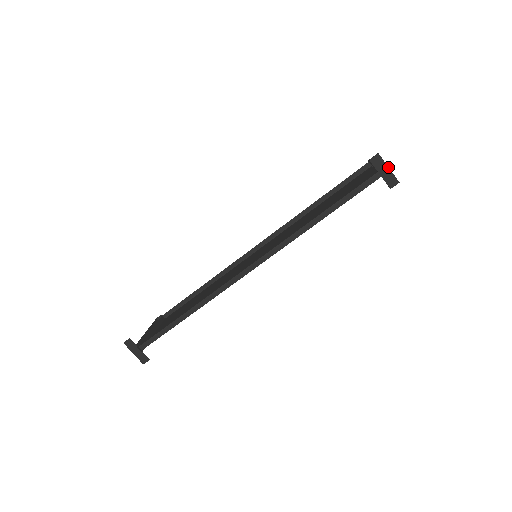
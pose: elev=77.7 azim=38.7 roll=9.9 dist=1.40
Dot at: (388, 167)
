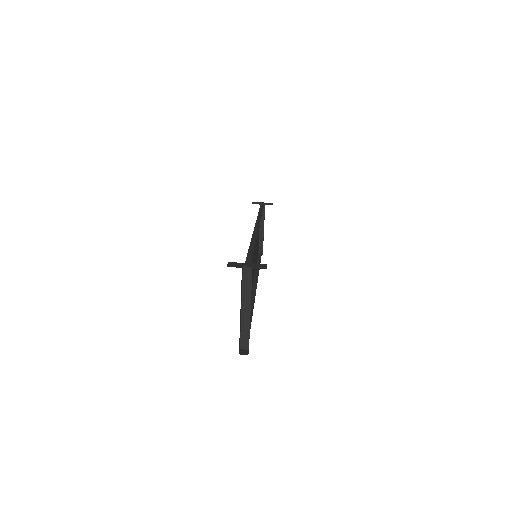
Dot at: (262, 202)
